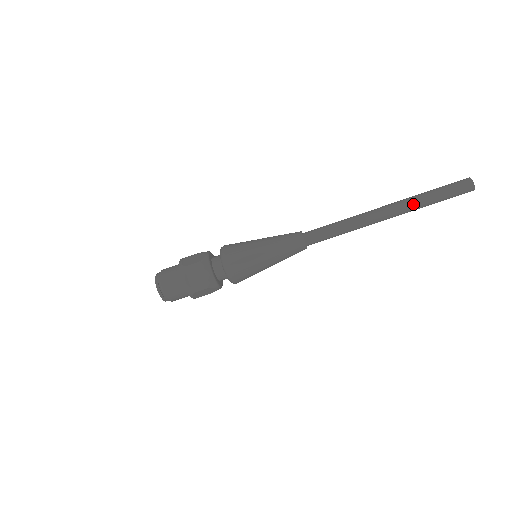
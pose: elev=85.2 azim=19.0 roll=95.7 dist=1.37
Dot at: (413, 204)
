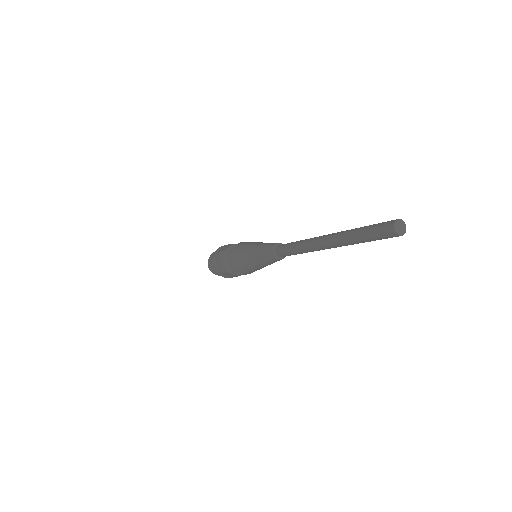
Dot at: (343, 238)
